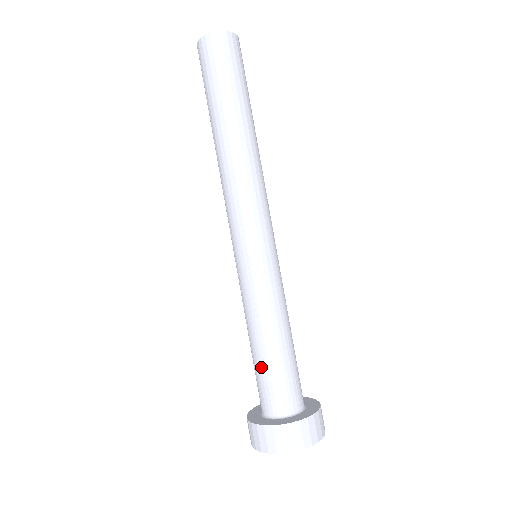
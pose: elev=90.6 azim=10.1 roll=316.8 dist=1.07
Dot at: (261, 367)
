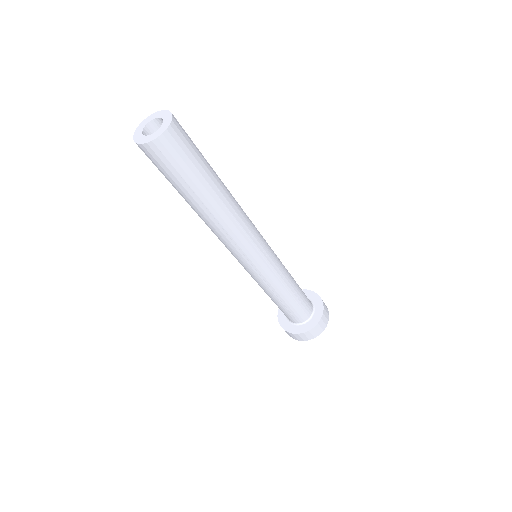
Dot at: (284, 309)
